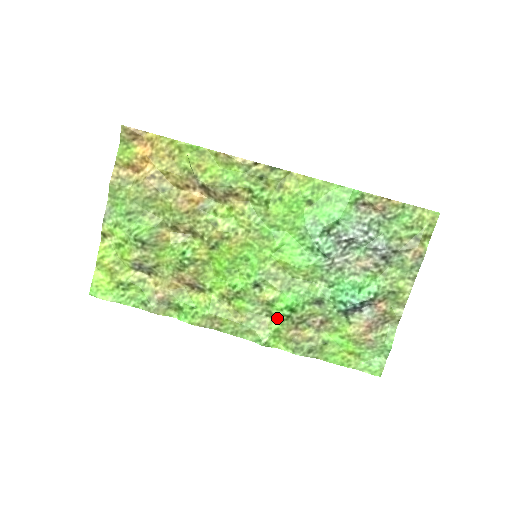
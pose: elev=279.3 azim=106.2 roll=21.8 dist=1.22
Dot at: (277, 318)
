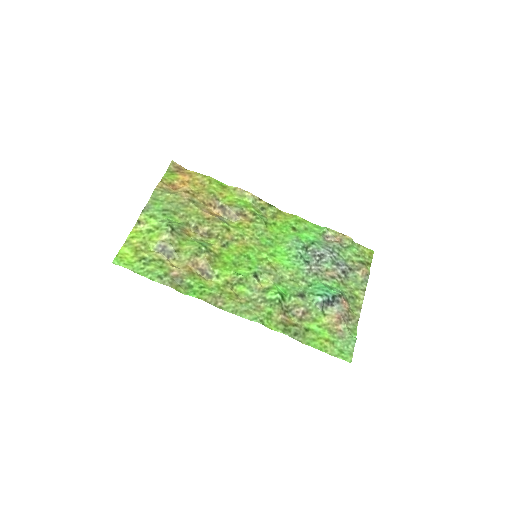
Dot at: (270, 303)
